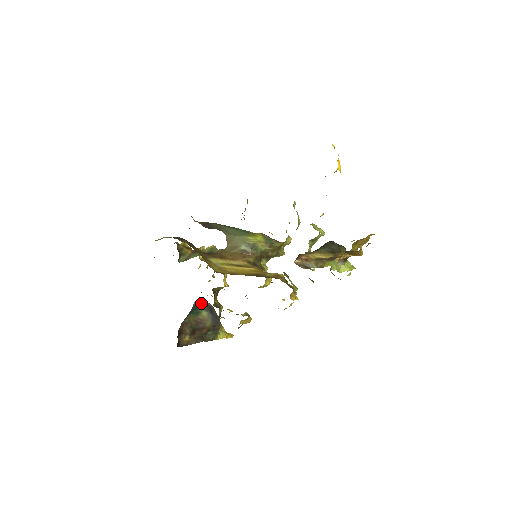
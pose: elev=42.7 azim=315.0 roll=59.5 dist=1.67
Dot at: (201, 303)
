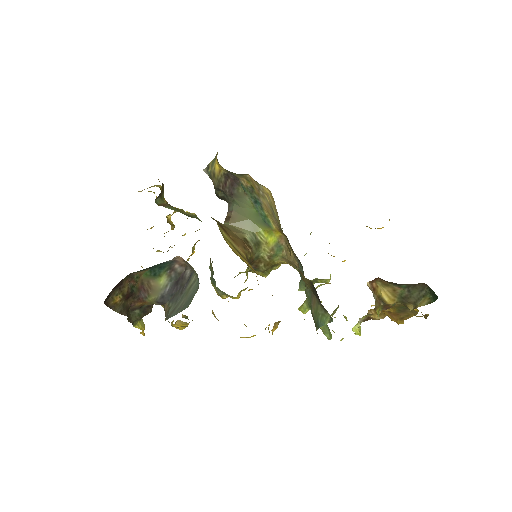
Dot at: (177, 264)
